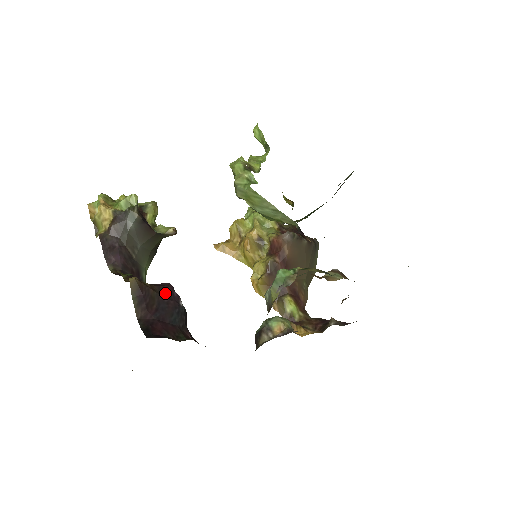
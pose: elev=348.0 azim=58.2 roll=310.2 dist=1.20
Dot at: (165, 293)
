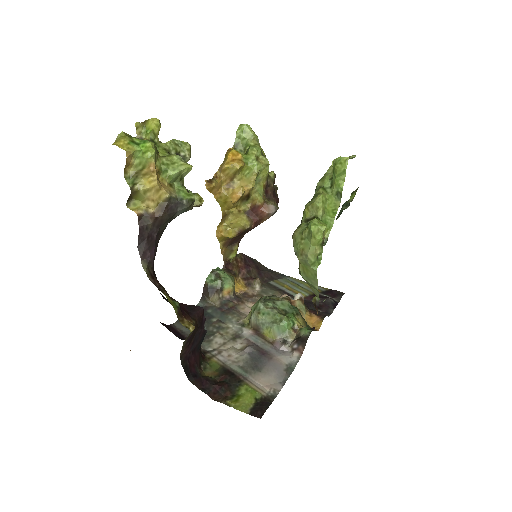
Dot at: (200, 323)
